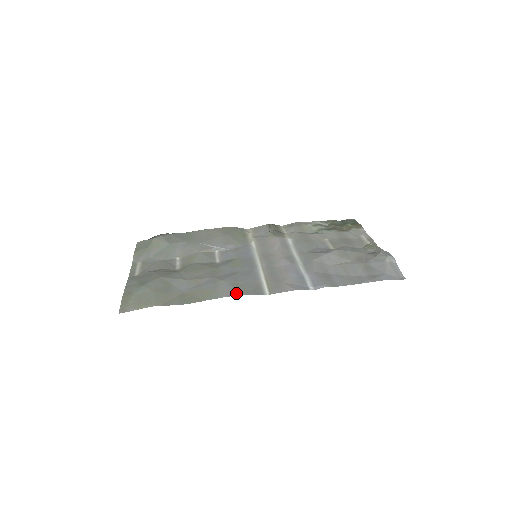
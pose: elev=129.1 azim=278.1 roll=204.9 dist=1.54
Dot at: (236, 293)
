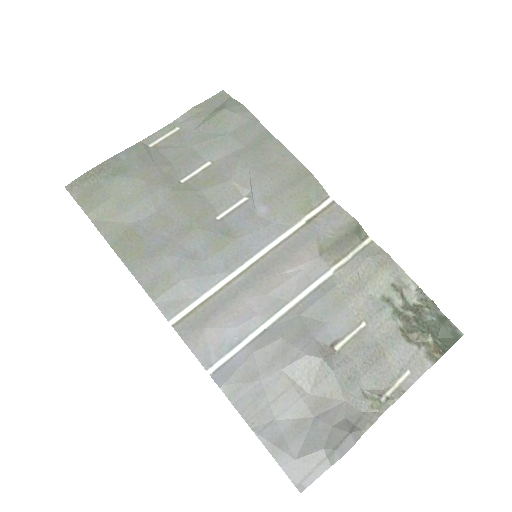
Dot at: (149, 287)
